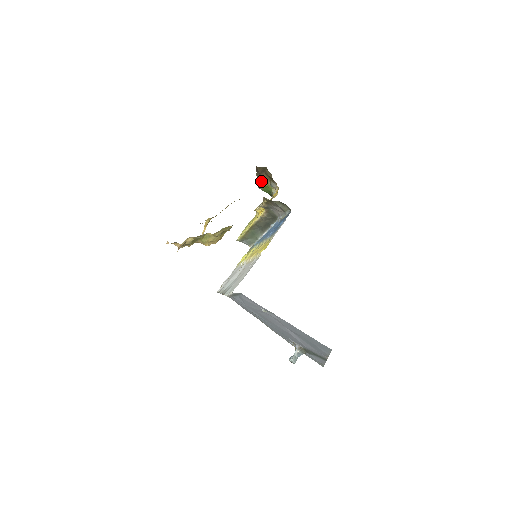
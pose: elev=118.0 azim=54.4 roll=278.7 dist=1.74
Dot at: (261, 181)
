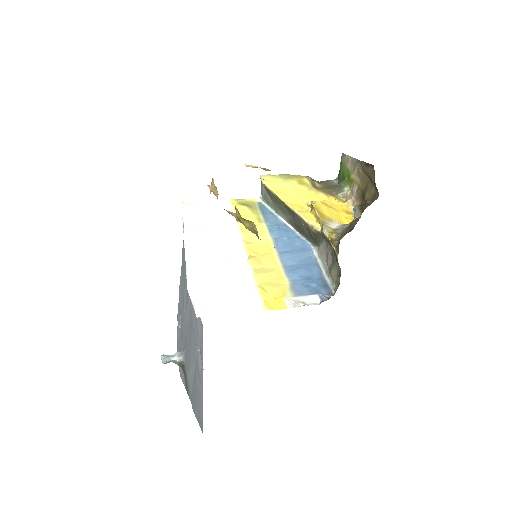
Dot at: (354, 168)
